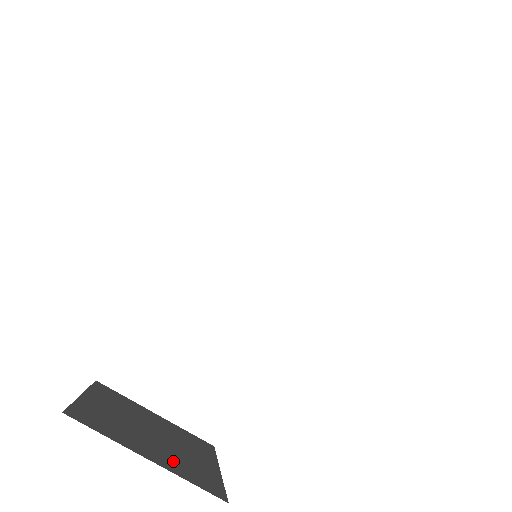
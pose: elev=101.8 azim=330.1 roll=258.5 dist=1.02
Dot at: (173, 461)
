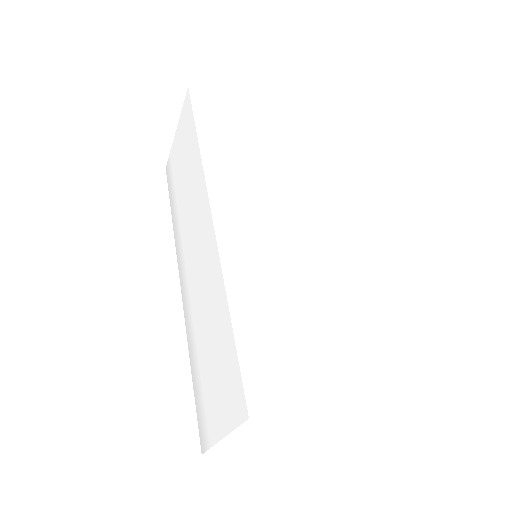
Dot at: occluded
